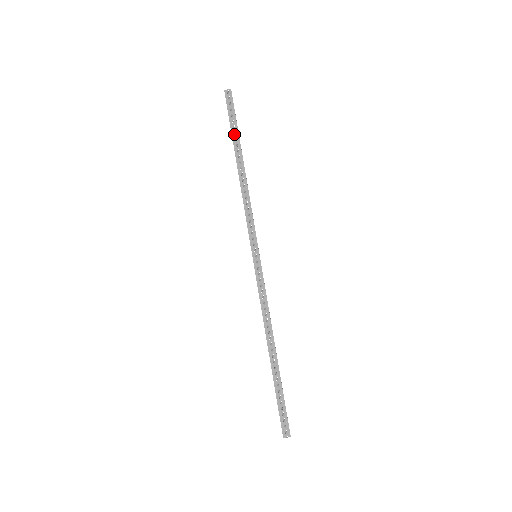
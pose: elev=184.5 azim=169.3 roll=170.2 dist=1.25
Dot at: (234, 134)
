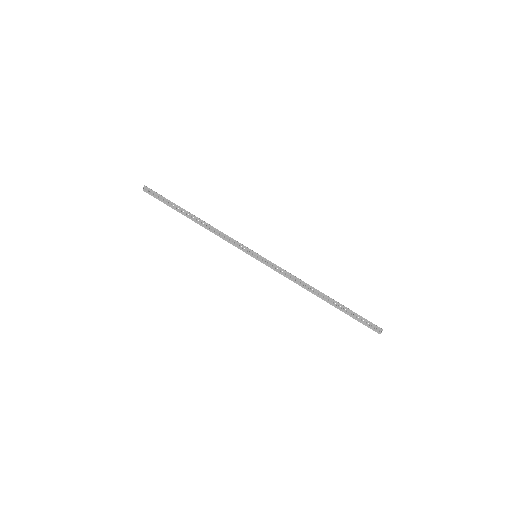
Dot at: (173, 207)
